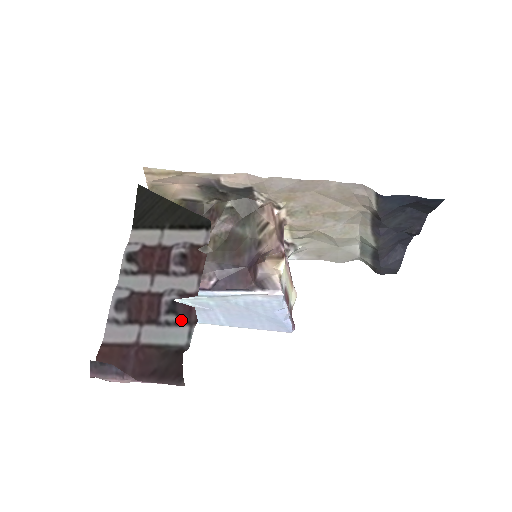
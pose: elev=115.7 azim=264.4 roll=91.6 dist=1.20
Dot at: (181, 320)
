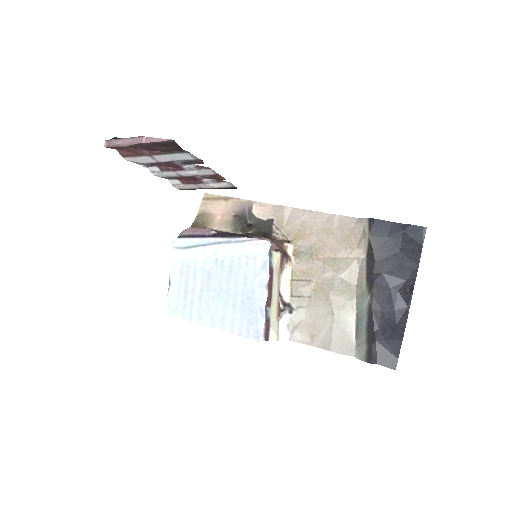
Dot at: (190, 161)
